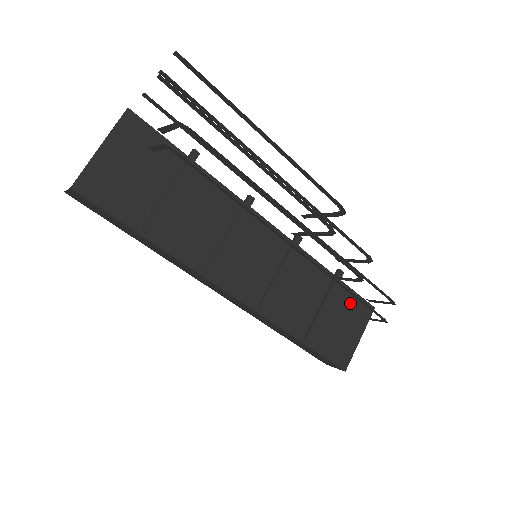
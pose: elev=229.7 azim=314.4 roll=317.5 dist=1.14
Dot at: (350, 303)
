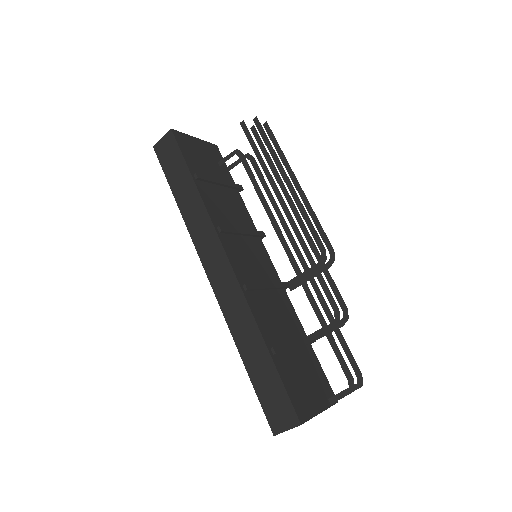
Dot at: (316, 372)
